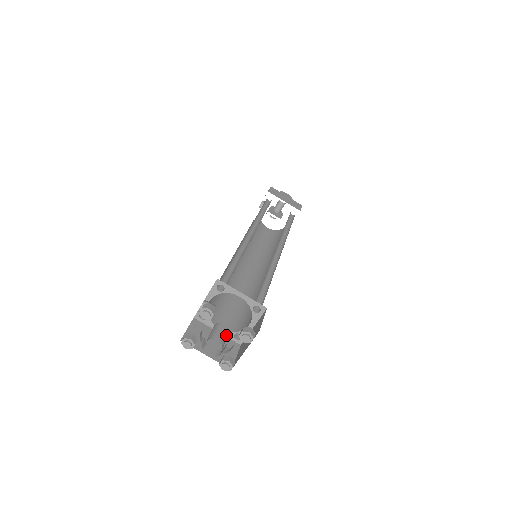
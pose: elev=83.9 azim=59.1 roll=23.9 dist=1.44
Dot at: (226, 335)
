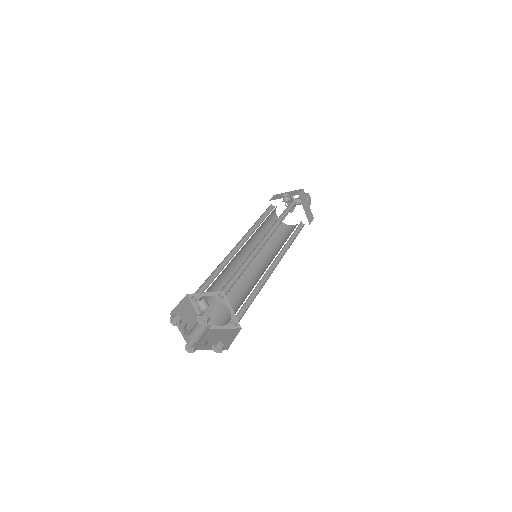
Dot at: occluded
